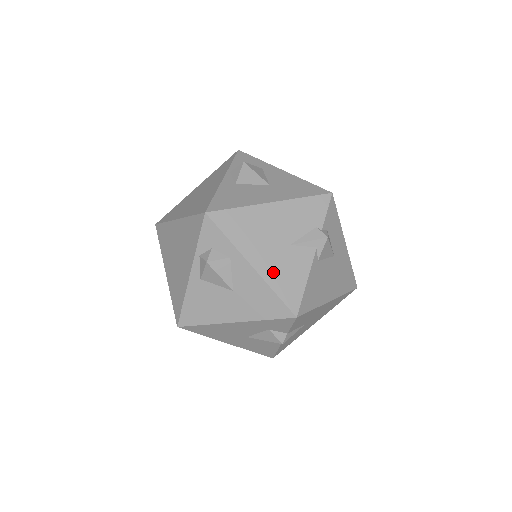
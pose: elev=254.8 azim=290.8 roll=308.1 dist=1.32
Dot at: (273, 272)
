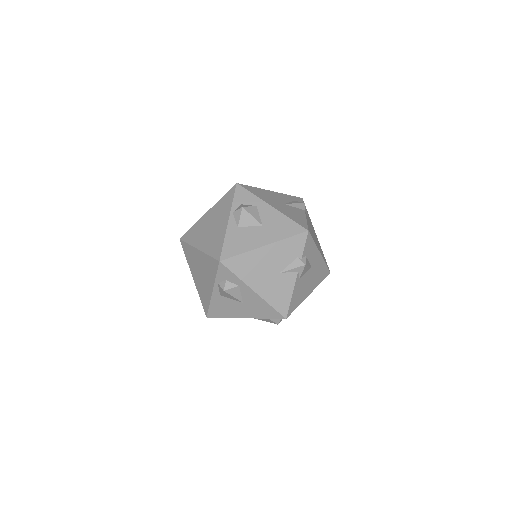
Dot at: (269, 293)
